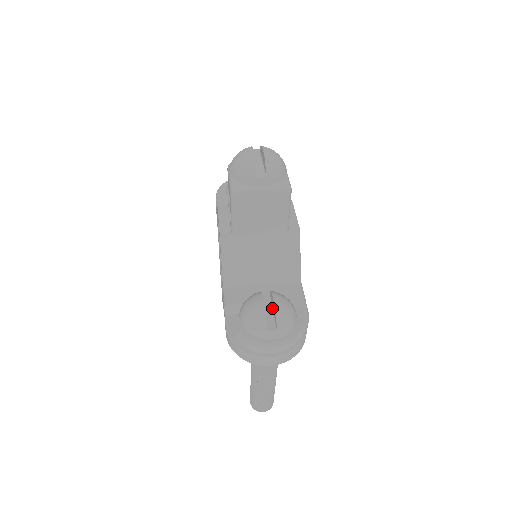
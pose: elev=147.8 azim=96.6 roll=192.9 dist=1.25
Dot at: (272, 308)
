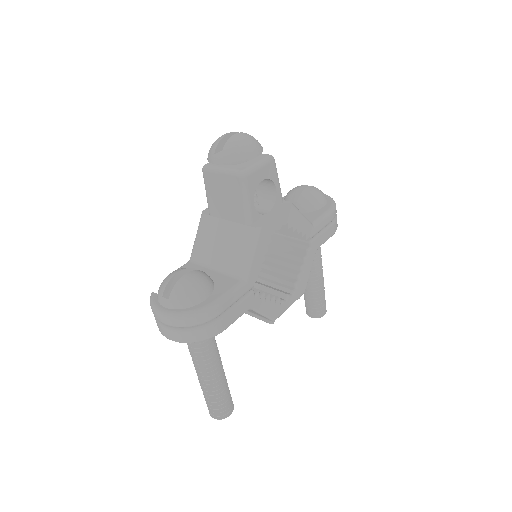
Dot at: occluded
